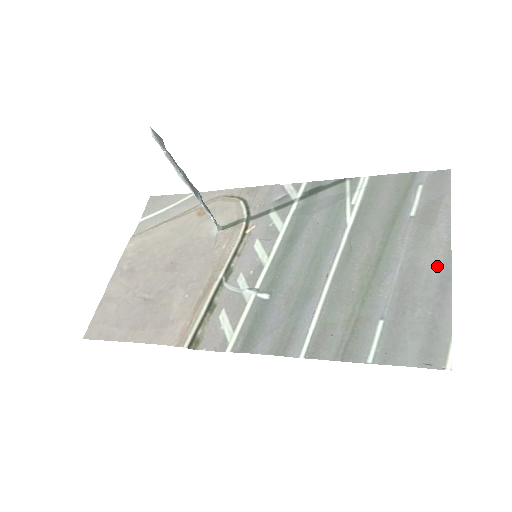
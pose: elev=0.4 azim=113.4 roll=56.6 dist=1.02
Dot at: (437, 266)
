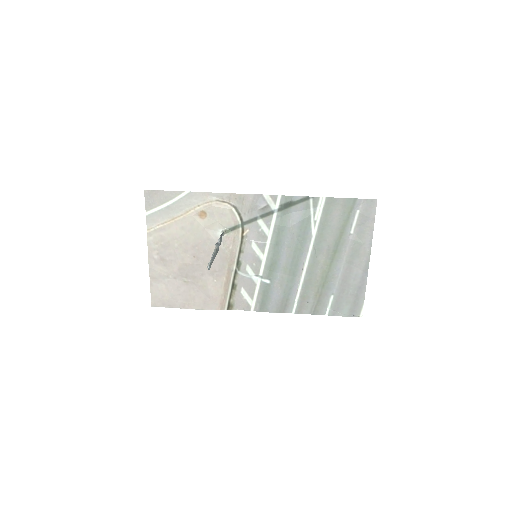
Dot at: (362, 267)
